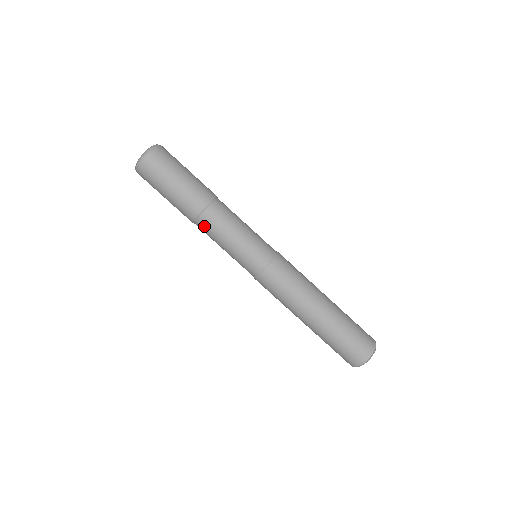
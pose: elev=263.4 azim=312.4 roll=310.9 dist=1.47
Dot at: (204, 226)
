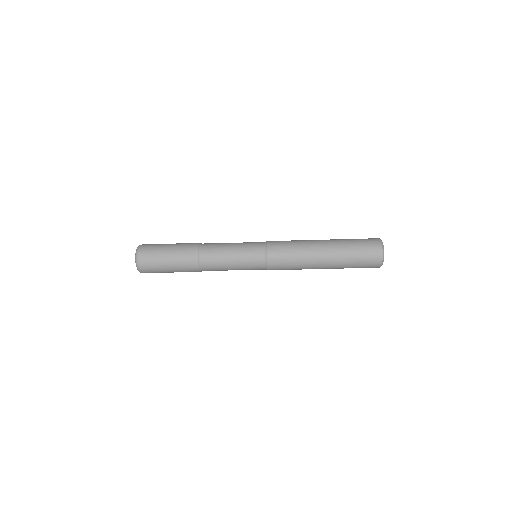
Dot at: occluded
